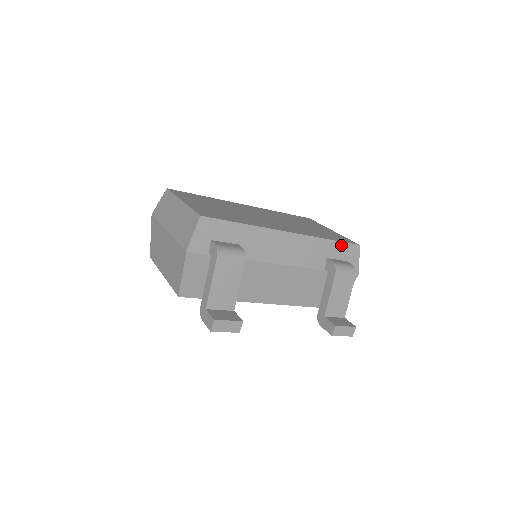
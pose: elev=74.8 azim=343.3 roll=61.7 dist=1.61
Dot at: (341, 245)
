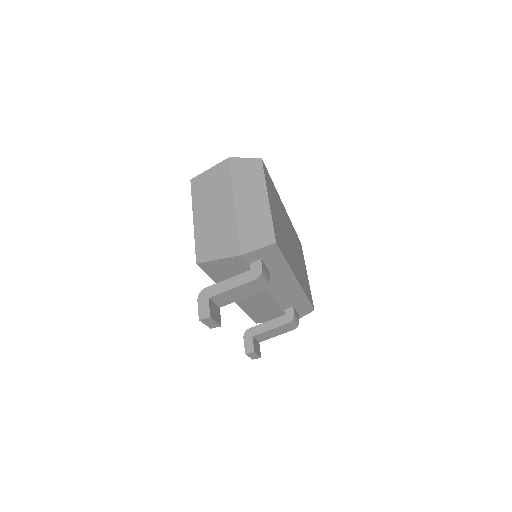
Dot at: (308, 304)
